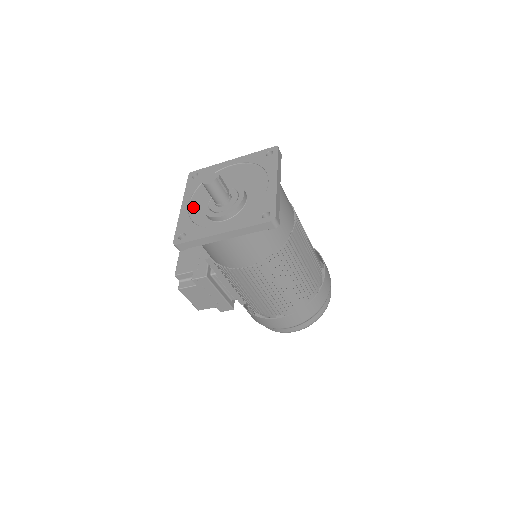
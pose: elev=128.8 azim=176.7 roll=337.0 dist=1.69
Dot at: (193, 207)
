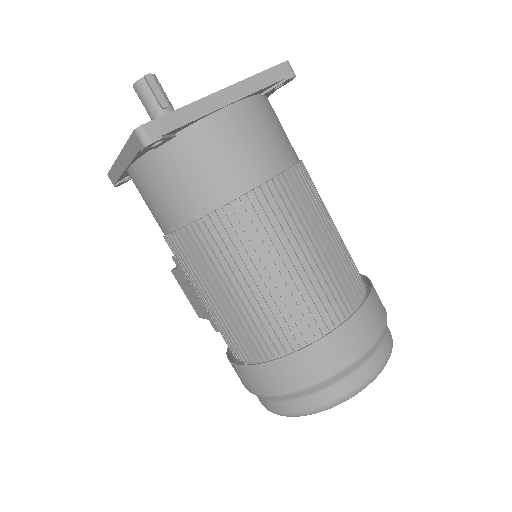
Dot at: occluded
